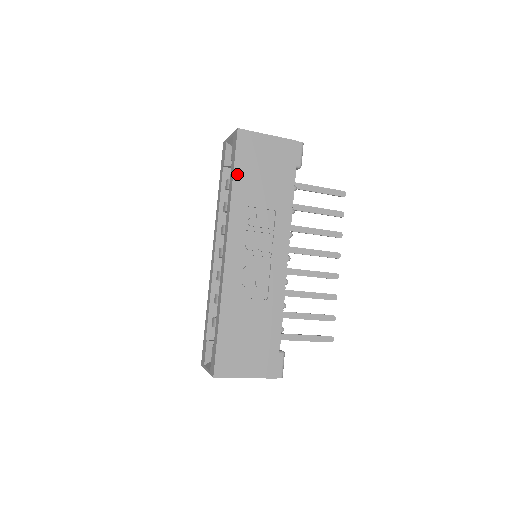
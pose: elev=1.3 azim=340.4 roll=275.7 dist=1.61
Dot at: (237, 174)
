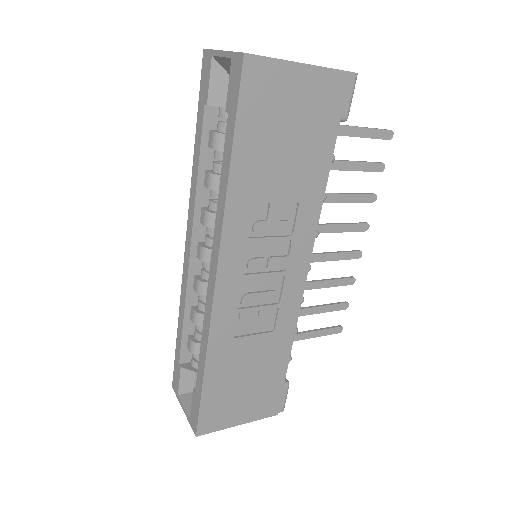
Dot at: (239, 148)
